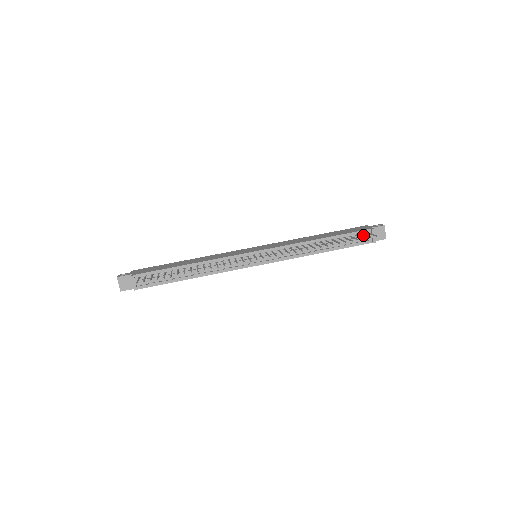
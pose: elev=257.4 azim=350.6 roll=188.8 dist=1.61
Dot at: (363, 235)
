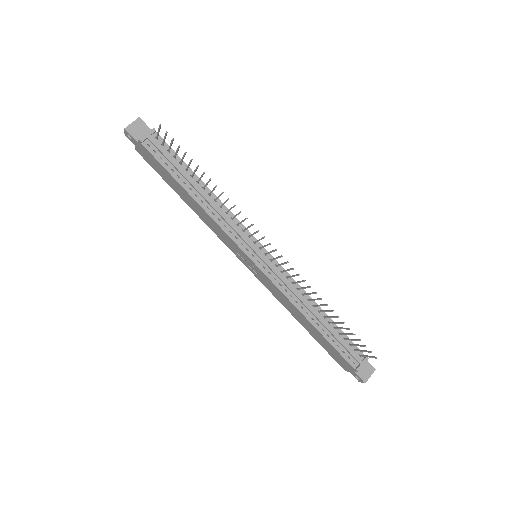
Dot at: (355, 352)
